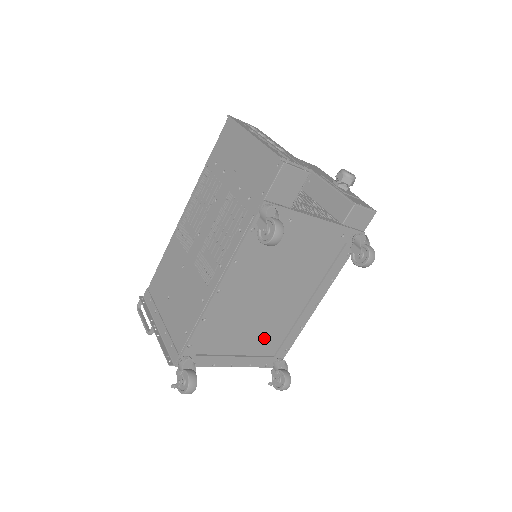
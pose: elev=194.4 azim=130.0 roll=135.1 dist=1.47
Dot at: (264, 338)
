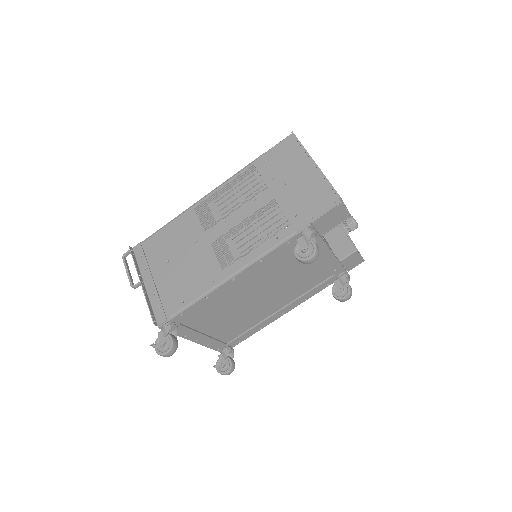
Dot at: (232, 327)
